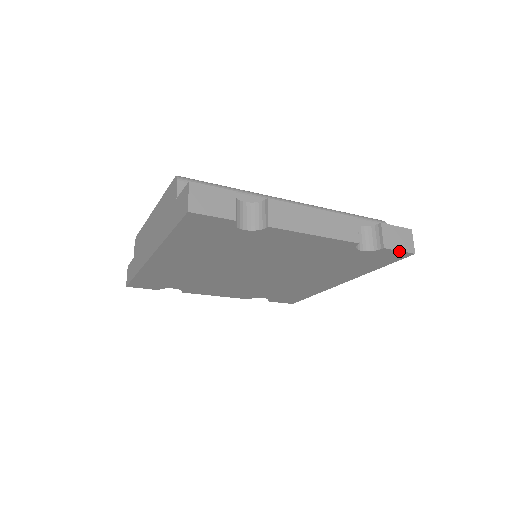
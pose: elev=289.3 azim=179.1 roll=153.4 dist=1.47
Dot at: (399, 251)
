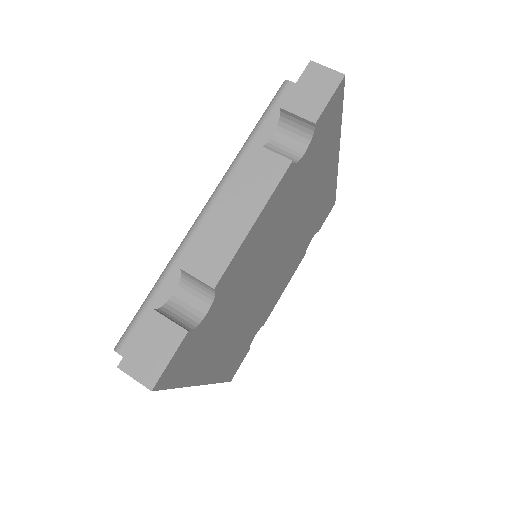
Dot at: (330, 100)
